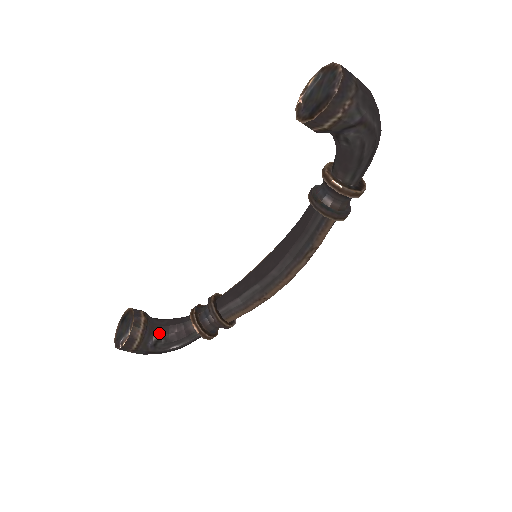
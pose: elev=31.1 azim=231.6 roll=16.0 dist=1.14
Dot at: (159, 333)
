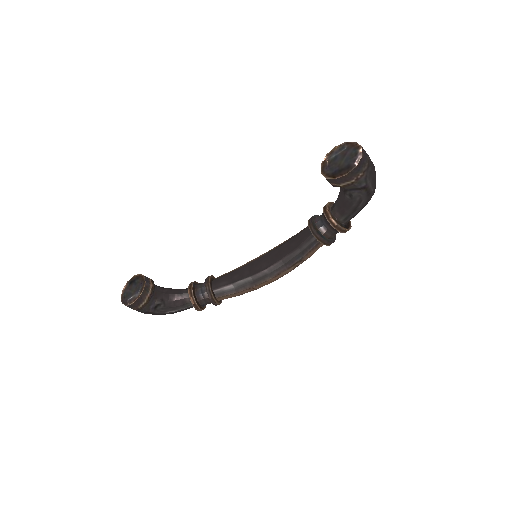
Dot at: (161, 299)
